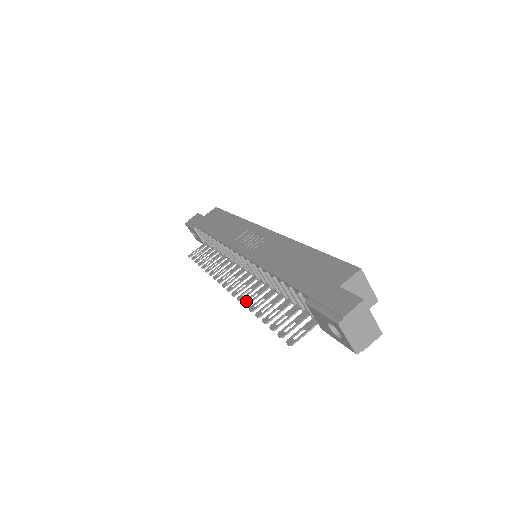
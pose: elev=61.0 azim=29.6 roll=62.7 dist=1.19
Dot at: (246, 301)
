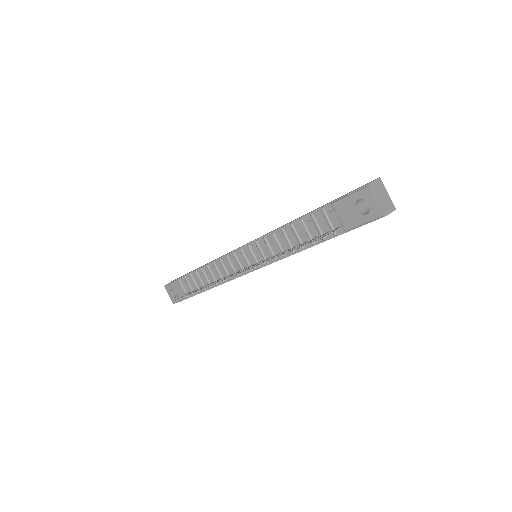
Dot at: occluded
